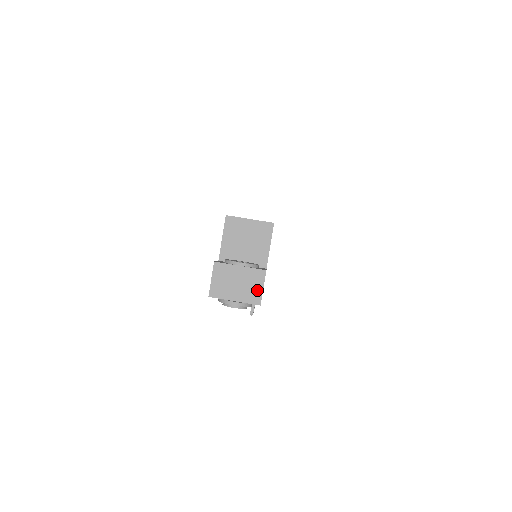
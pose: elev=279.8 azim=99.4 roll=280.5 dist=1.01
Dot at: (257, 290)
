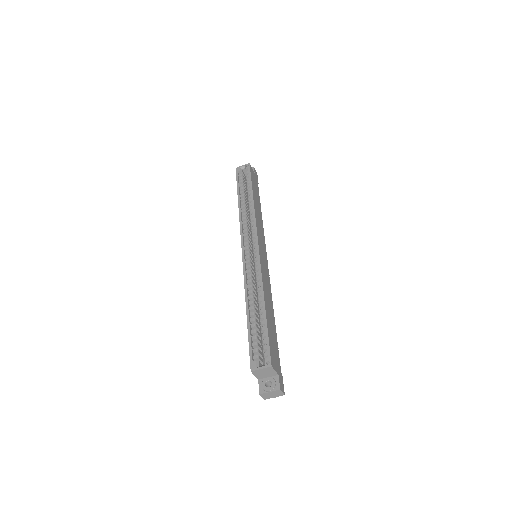
Dot at: (281, 393)
